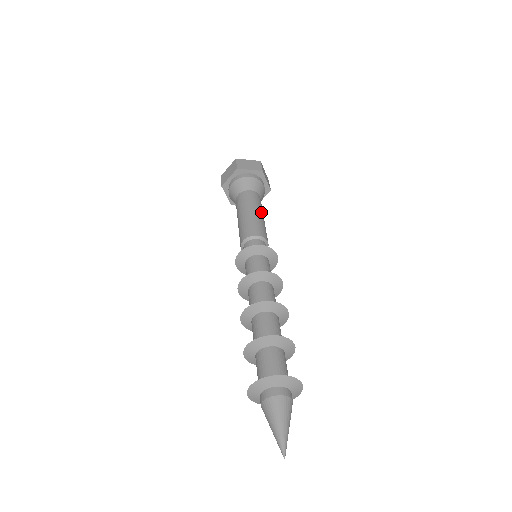
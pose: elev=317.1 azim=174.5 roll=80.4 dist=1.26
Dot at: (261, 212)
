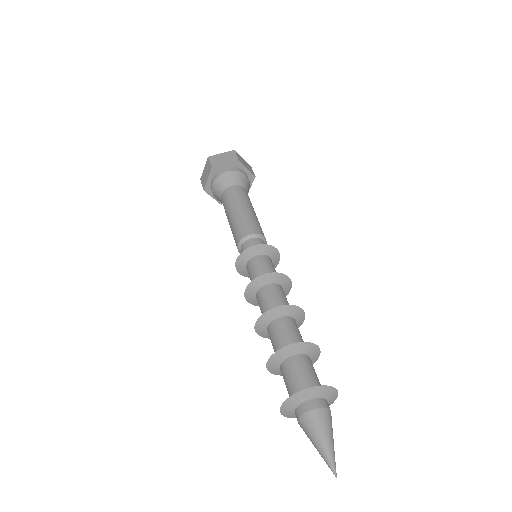
Dot at: occluded
